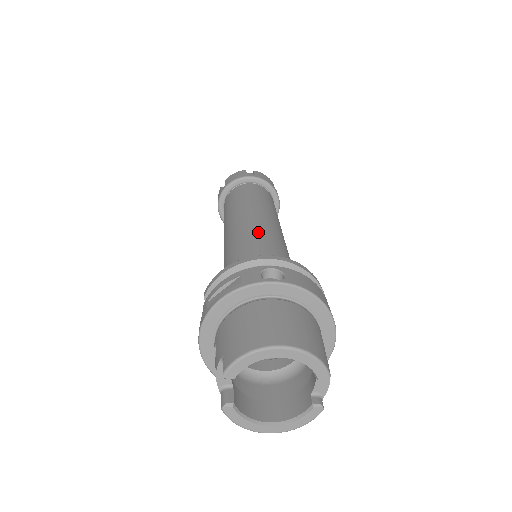
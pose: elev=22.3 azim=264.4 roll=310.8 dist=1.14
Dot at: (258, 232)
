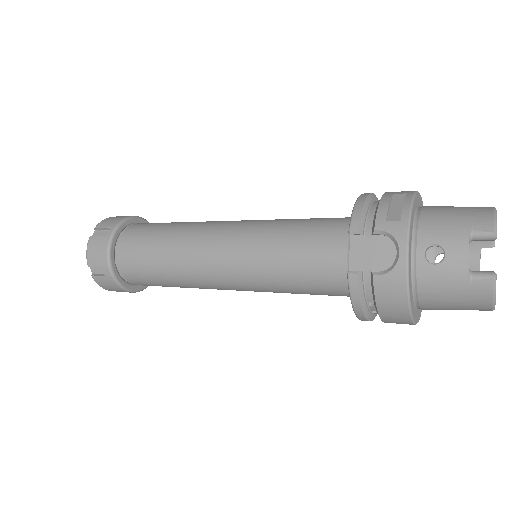
Dot at: occluded
